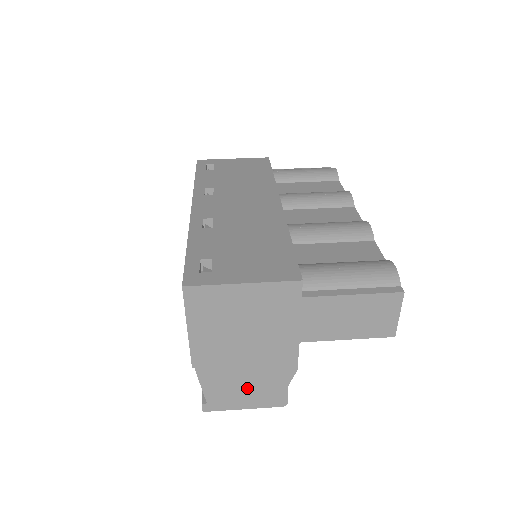
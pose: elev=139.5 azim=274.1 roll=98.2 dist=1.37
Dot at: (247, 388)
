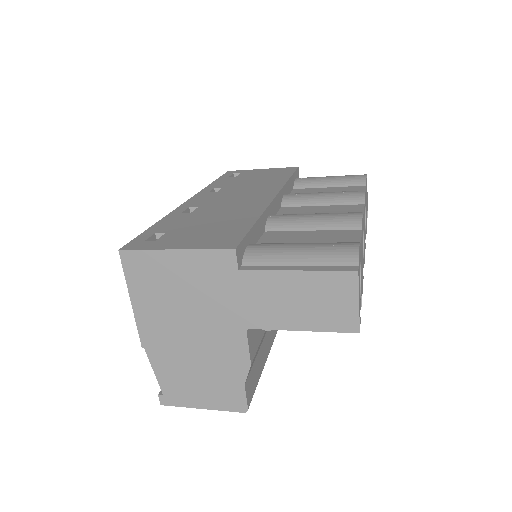
Dot at: (201, 381)
